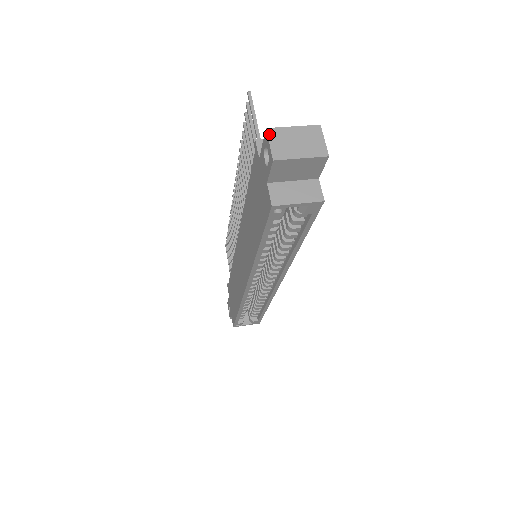
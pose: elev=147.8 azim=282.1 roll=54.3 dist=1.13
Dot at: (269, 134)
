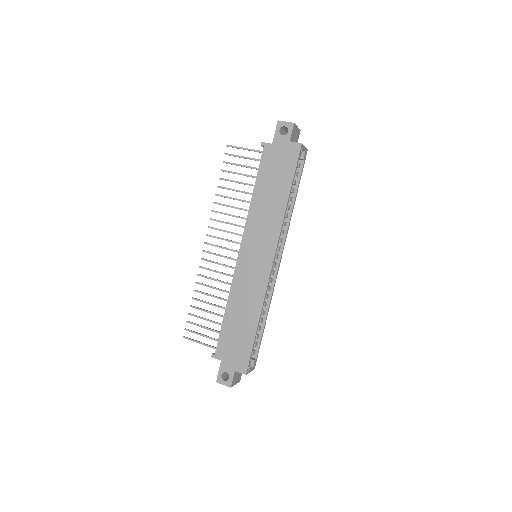
Dot at: (281, 121)
